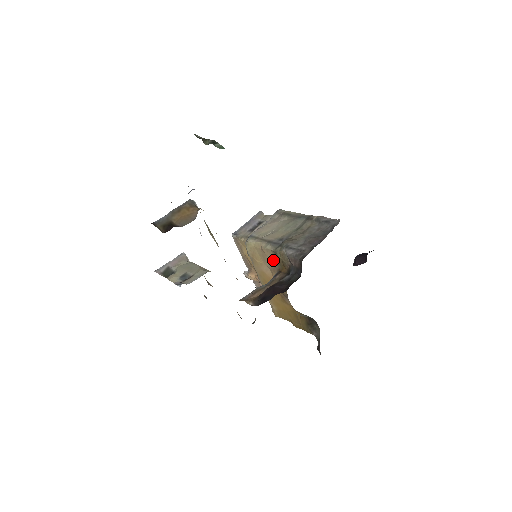
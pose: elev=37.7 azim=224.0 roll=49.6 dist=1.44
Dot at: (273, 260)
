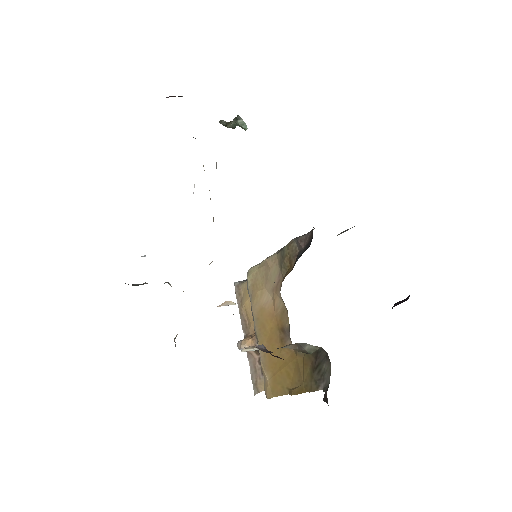
Dot at: (278, 269)
